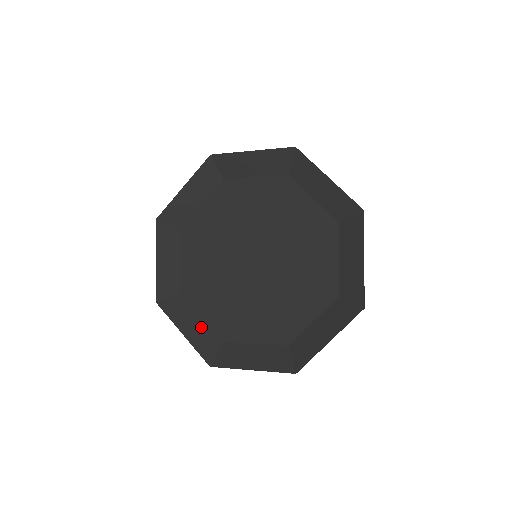
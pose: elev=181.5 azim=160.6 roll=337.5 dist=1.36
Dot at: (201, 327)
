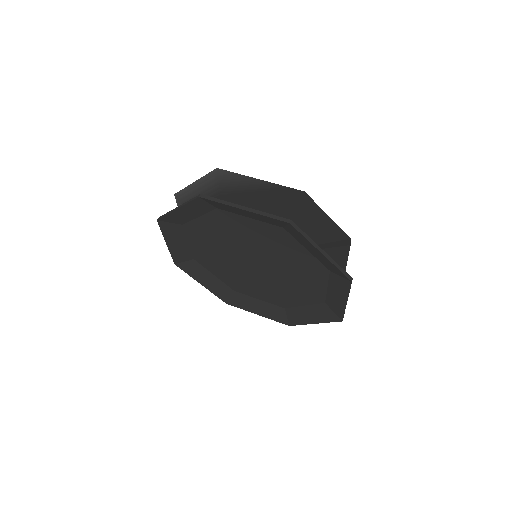
Dot at: (215, 282)
